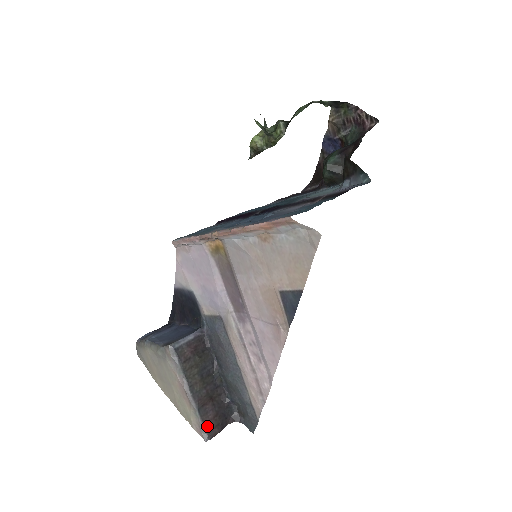
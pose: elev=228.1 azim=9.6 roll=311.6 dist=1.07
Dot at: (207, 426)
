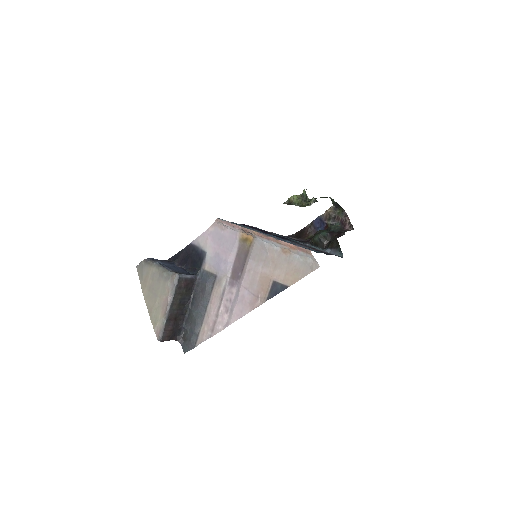
Dot at: (165, 333)
